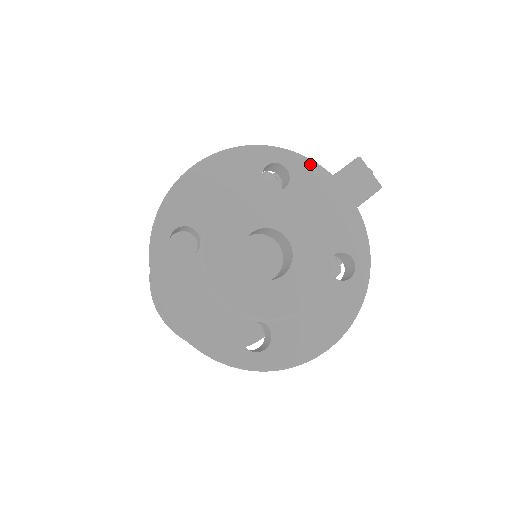
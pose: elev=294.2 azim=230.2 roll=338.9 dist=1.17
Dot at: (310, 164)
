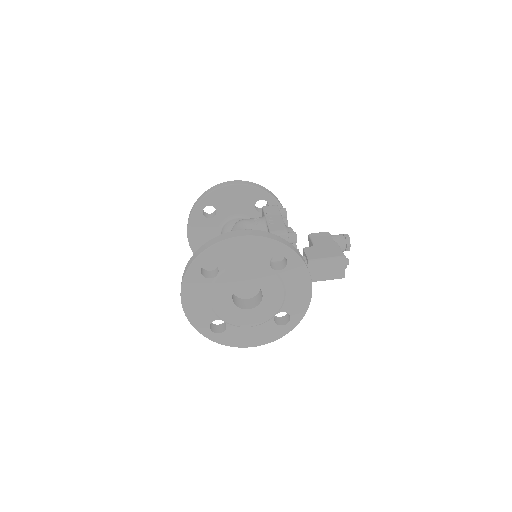
Dot at: (302, 265)
